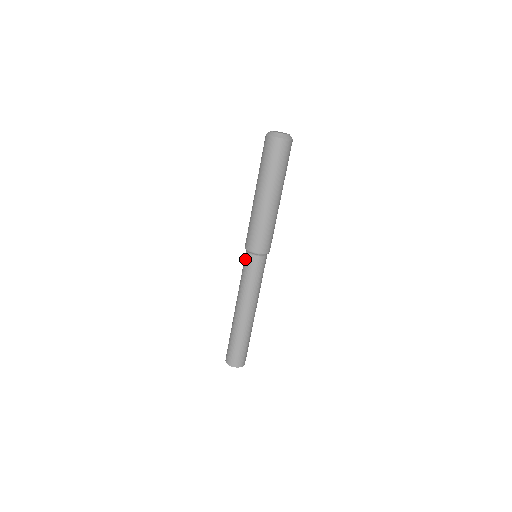
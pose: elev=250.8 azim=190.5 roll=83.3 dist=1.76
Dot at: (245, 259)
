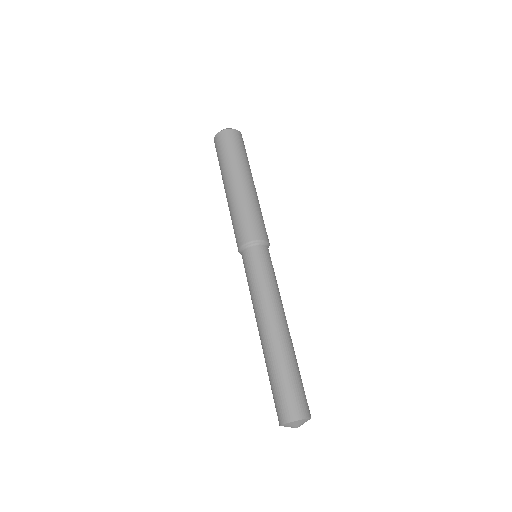
Dot at: (255, 255)
